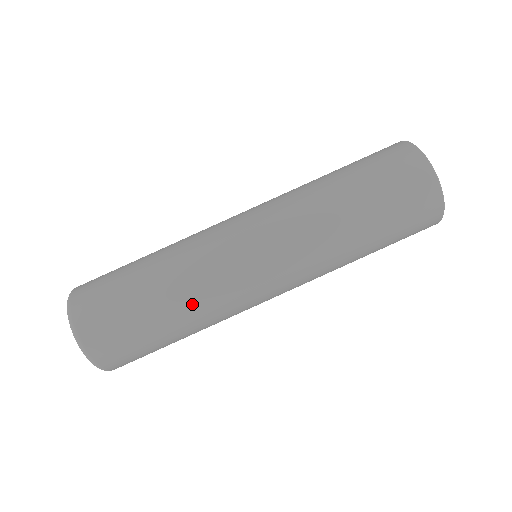
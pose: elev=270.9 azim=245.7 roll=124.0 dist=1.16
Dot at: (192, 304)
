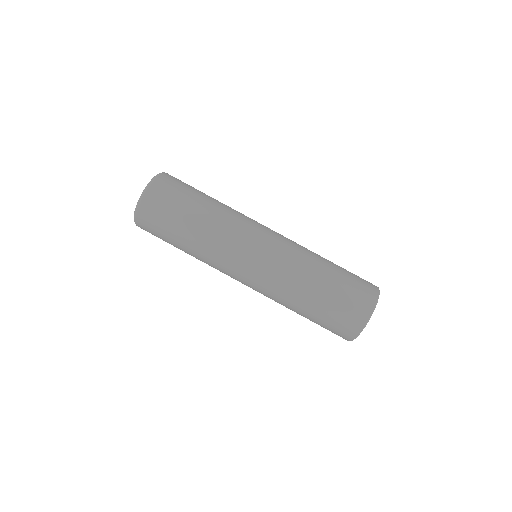
Dot at: (200, 254)
